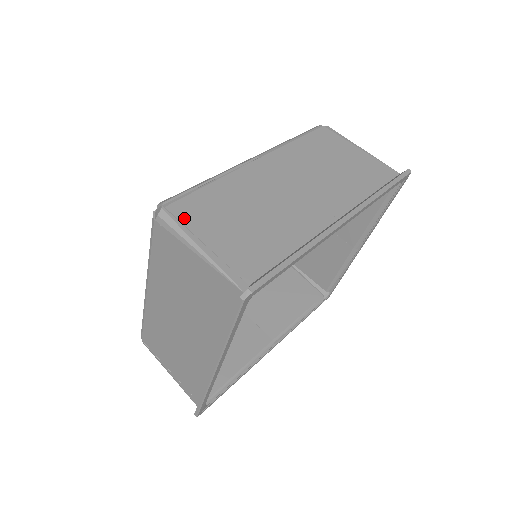
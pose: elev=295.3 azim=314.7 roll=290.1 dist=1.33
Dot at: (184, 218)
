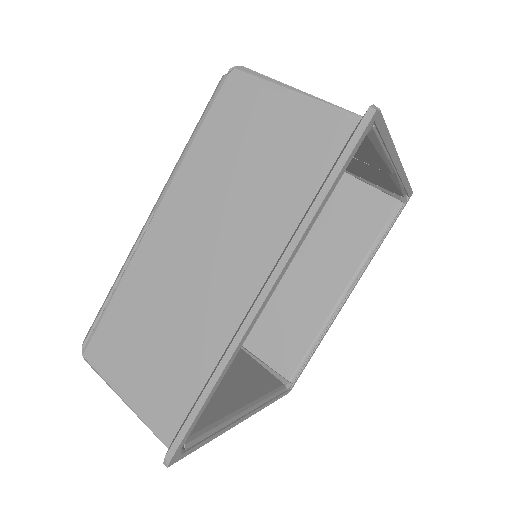
Dot at: (101, 364)
